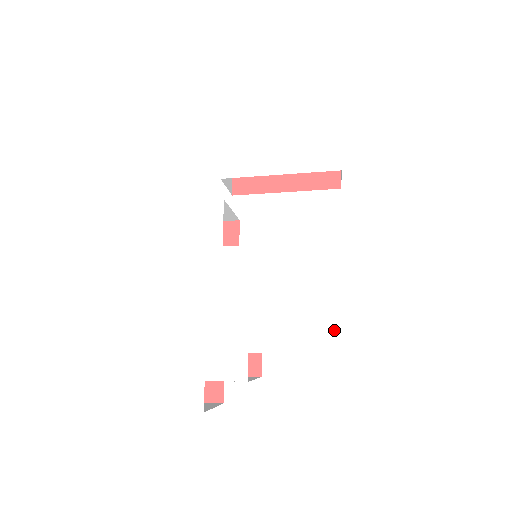
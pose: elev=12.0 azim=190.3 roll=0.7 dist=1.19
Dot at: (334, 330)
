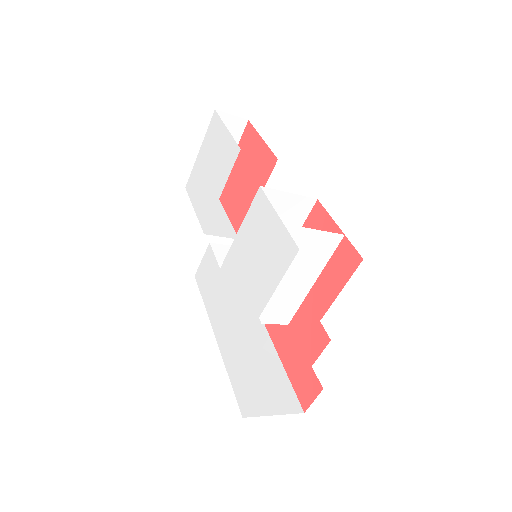
Dot at: (287, 240)
